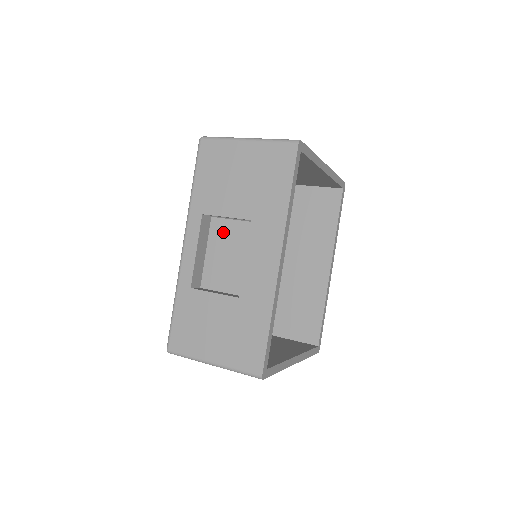
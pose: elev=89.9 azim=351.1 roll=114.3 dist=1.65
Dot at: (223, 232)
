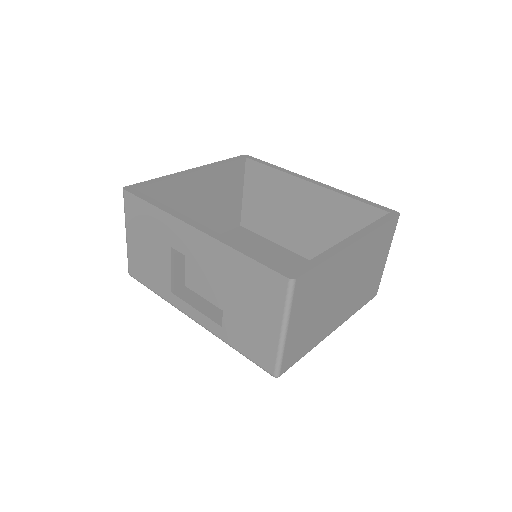
Dot at: (194, 279)
